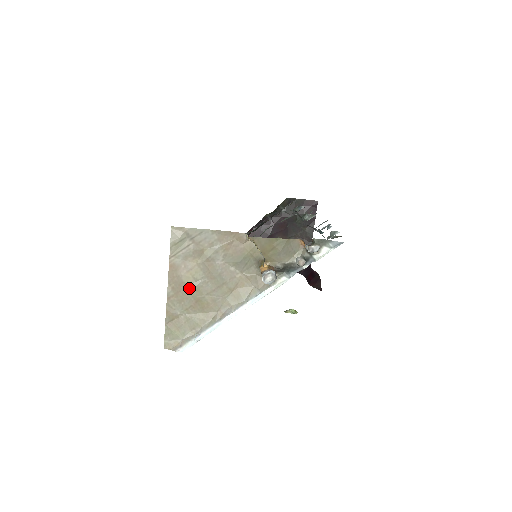
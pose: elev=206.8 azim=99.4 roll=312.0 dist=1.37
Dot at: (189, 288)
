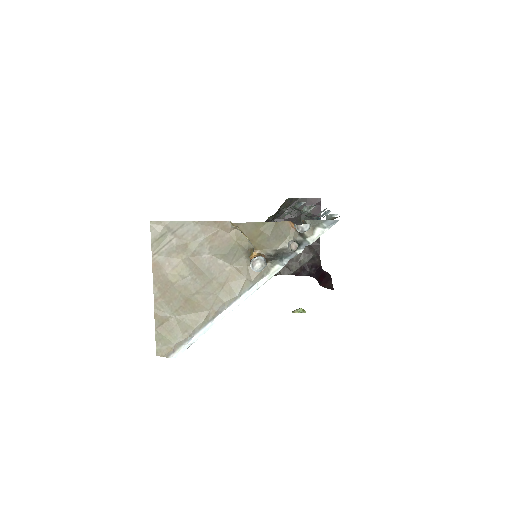
Dot at: (176, 287)
